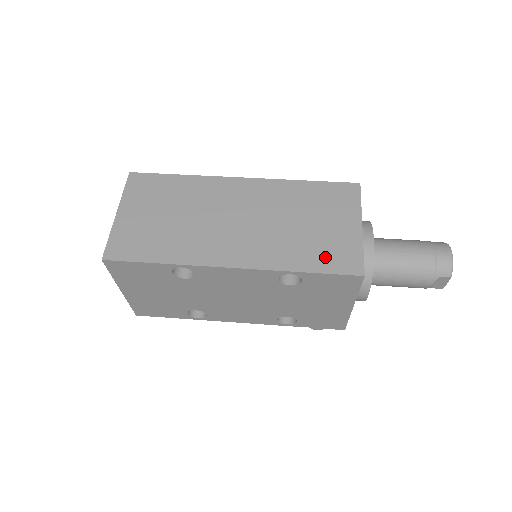
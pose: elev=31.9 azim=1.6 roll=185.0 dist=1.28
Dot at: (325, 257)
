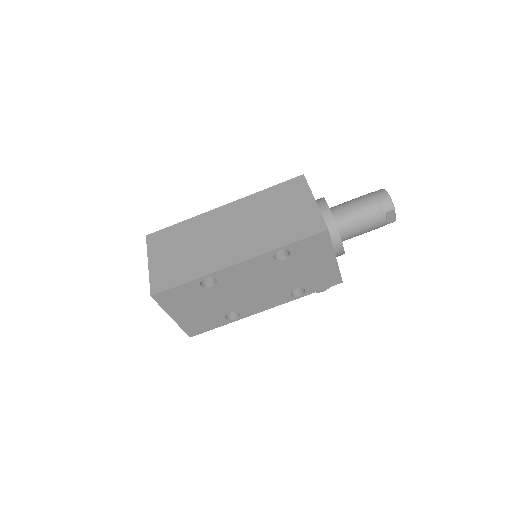
Dot at: (298, 230)
